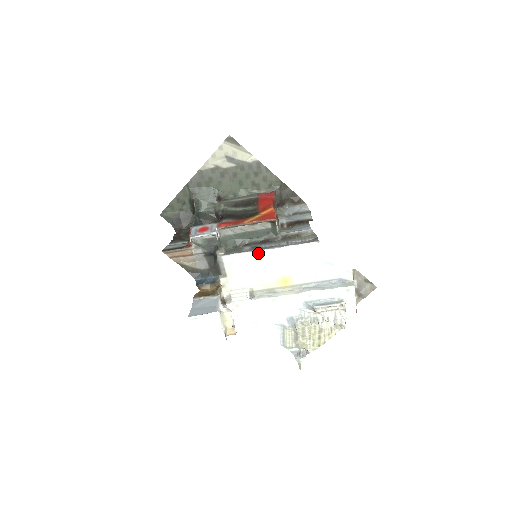
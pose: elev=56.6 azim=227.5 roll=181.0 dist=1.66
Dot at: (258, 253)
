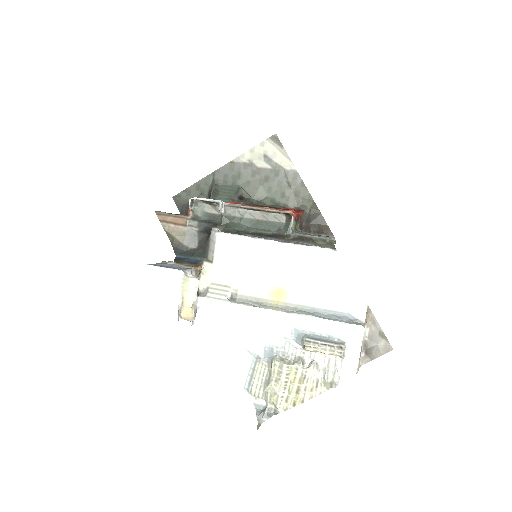
Dot at: (259, 242)
